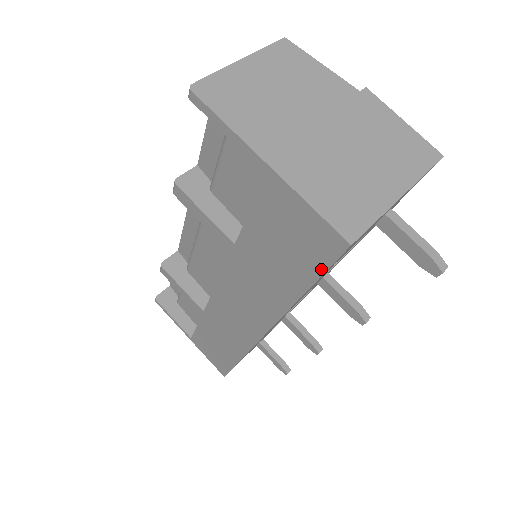
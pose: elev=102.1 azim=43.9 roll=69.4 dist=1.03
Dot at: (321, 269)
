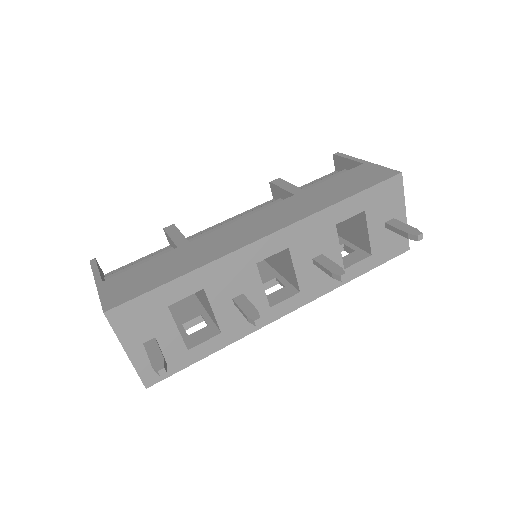
Dot at: (374, 184)
